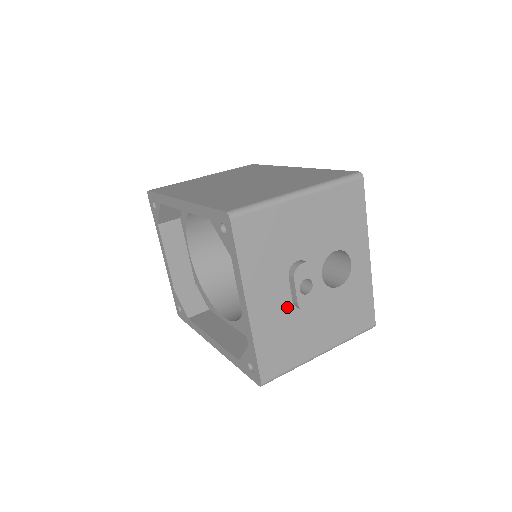
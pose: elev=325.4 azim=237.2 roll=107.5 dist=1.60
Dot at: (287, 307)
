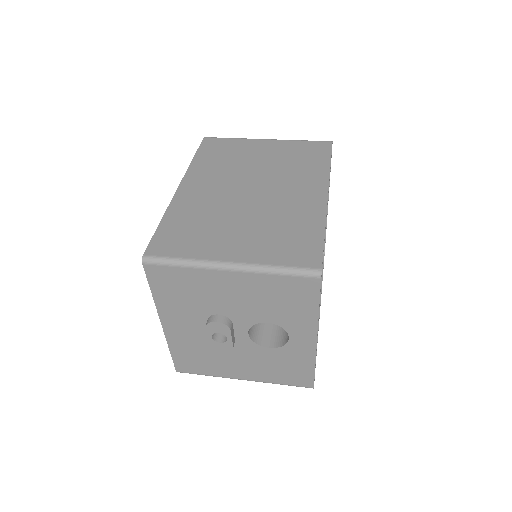
Dot at: (205, 339)
